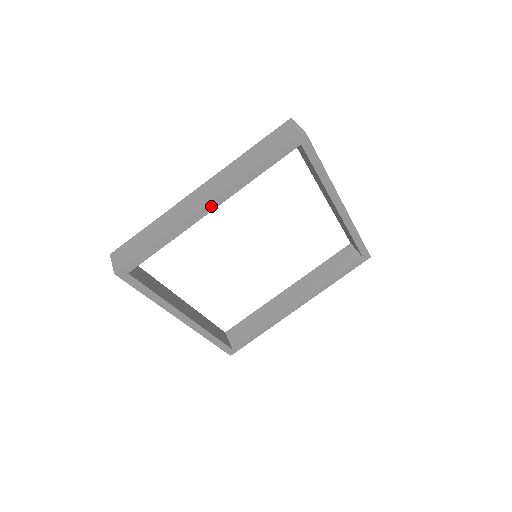
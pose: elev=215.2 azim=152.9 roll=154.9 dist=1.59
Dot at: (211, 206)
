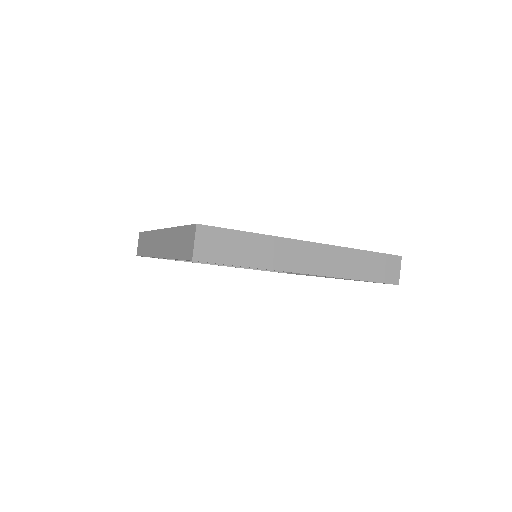
Dot at: occluded
